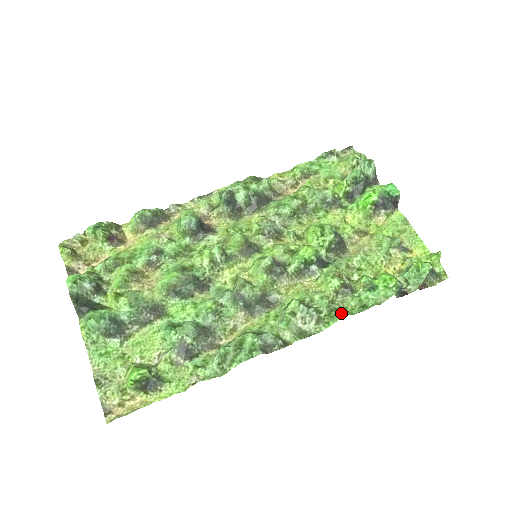
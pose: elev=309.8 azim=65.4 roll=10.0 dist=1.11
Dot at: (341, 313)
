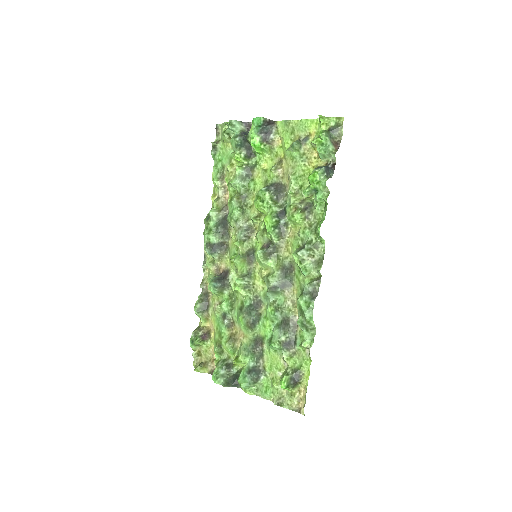
Dot at: occluded
